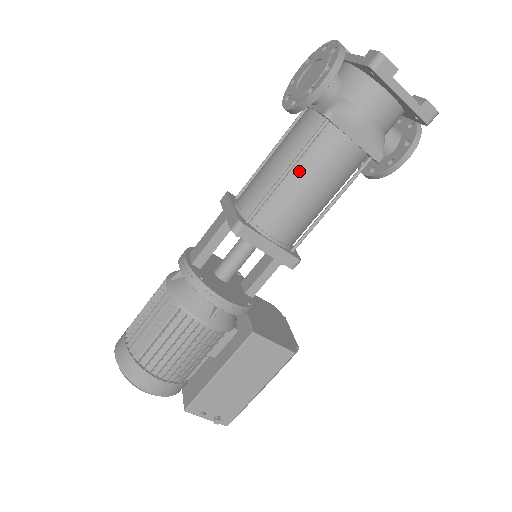
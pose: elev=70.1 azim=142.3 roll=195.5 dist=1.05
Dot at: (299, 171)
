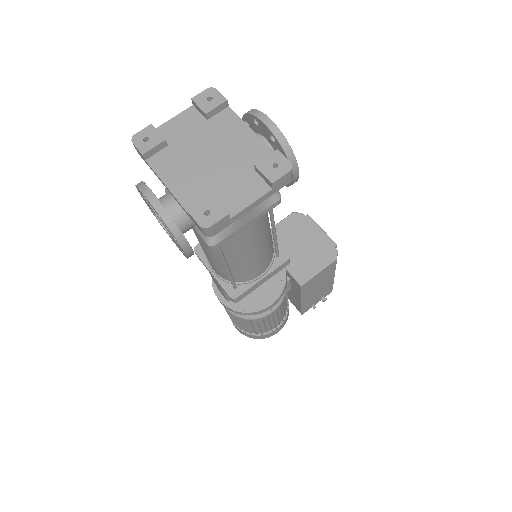
Dot at: (232, 258)
